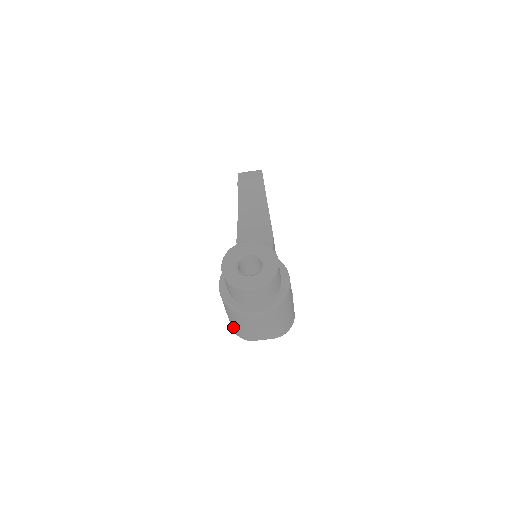
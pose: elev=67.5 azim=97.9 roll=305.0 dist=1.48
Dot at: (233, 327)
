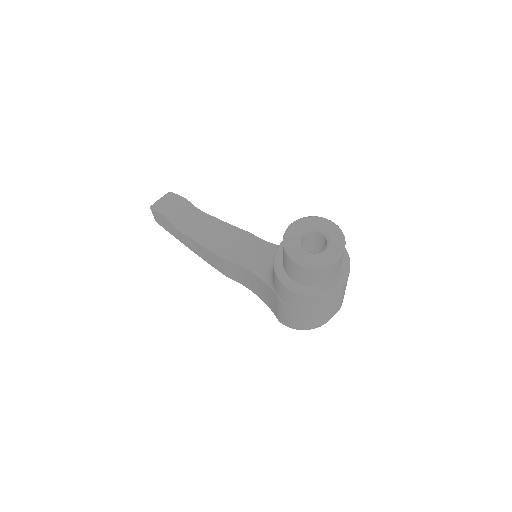
Dot at: (303, 323)
